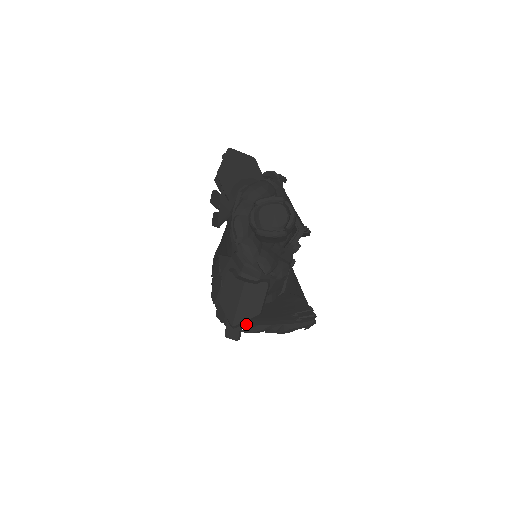
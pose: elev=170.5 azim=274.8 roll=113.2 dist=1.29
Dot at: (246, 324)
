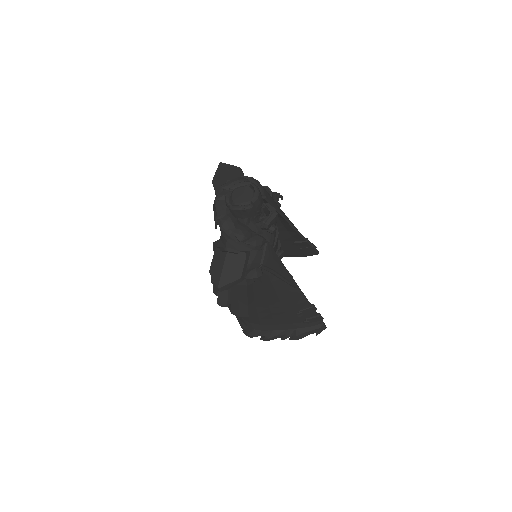
Dot at: (249, 314)
